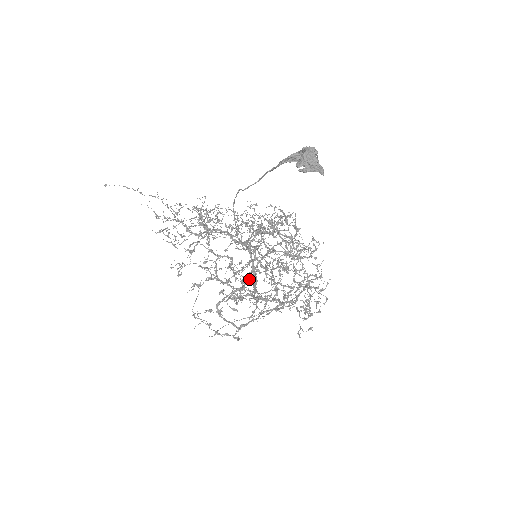
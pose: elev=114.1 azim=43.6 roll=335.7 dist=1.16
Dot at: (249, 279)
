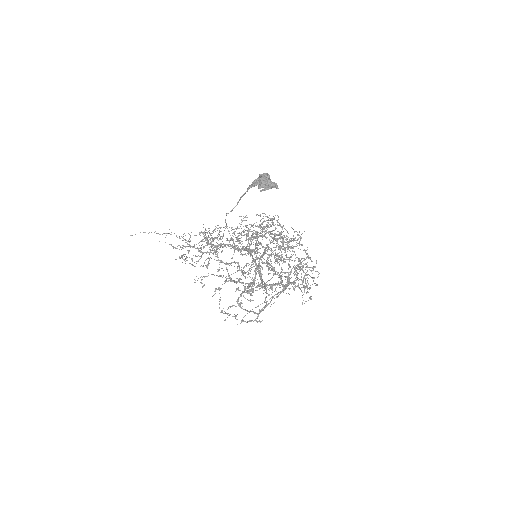
Dot at: occluded
